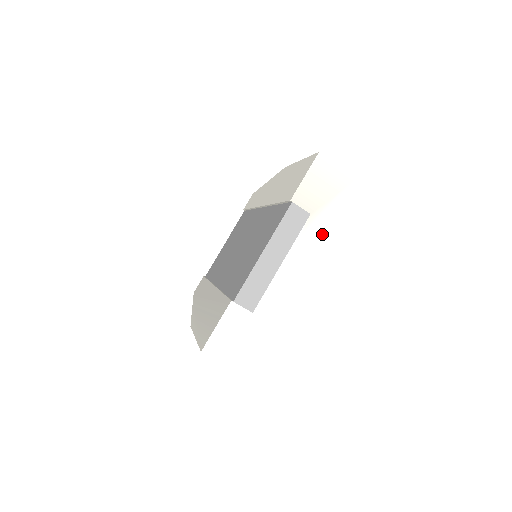
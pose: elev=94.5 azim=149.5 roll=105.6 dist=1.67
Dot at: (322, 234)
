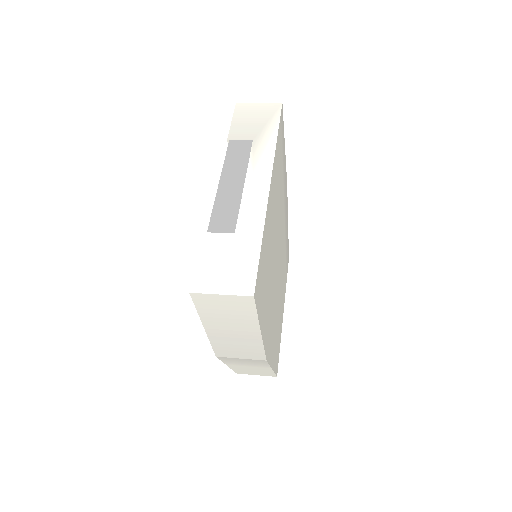
Dot at: (274, 147)
